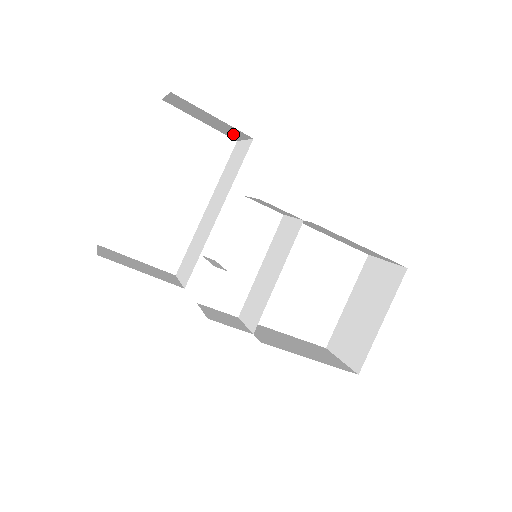
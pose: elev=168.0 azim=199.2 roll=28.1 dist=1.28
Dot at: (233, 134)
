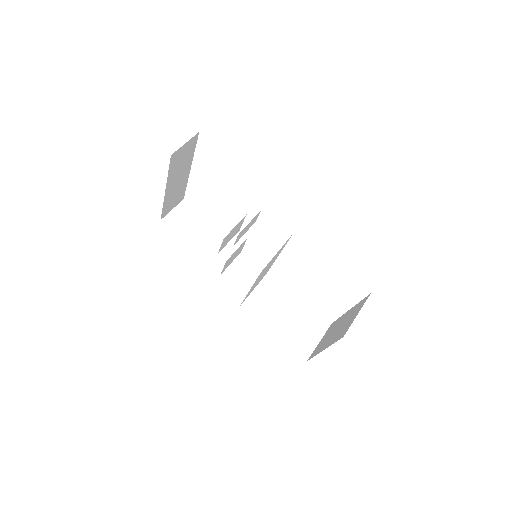
Dot at: occluded
